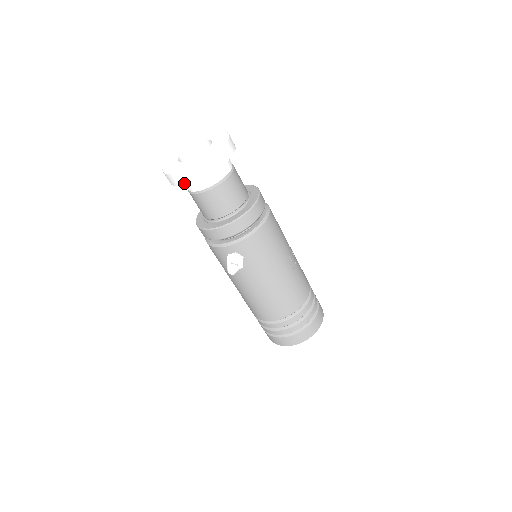
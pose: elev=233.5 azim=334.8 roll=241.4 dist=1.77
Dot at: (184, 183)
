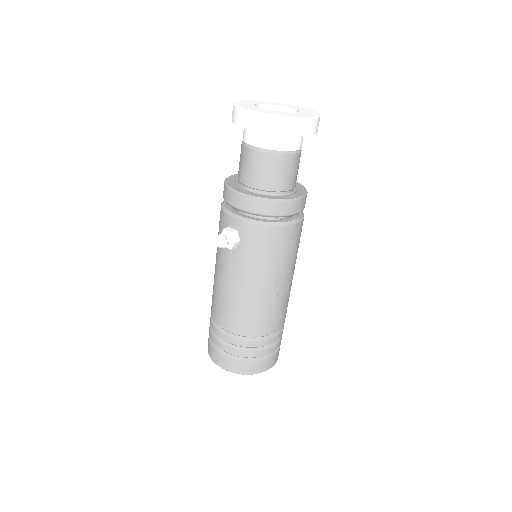
Dot at: (241, 124)
